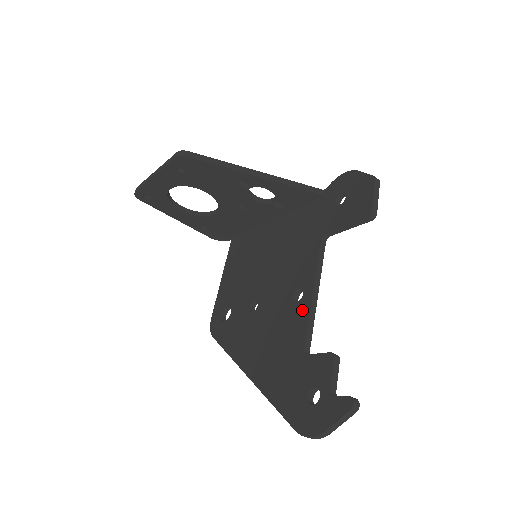
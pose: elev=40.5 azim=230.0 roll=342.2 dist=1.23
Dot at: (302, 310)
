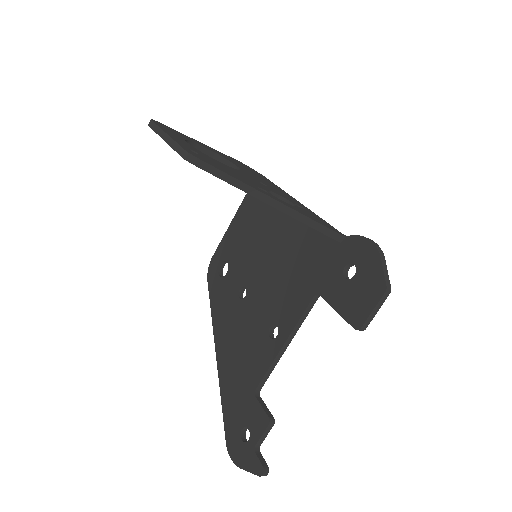
Dot at: (269, 352)
